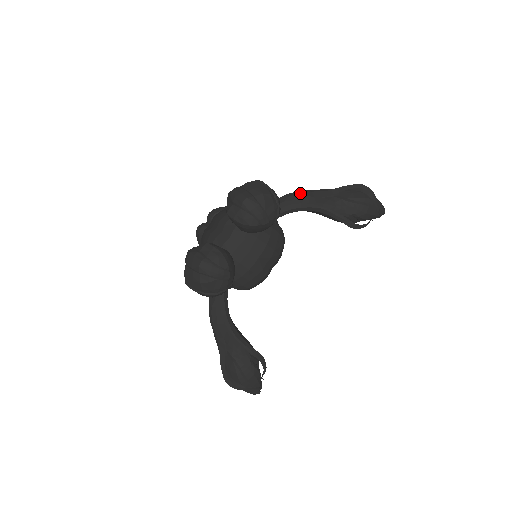
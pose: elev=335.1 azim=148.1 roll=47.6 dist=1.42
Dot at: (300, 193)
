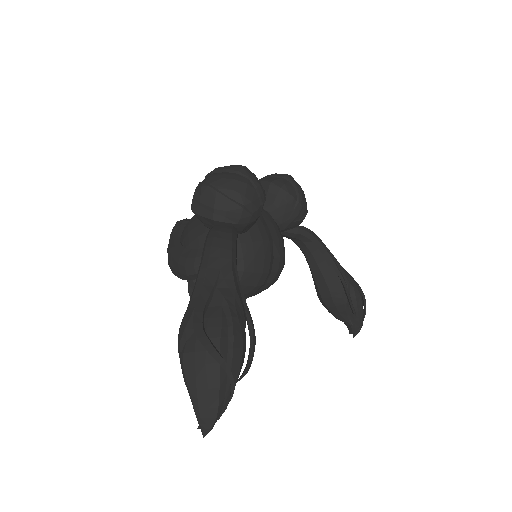
Dot at: occluded
